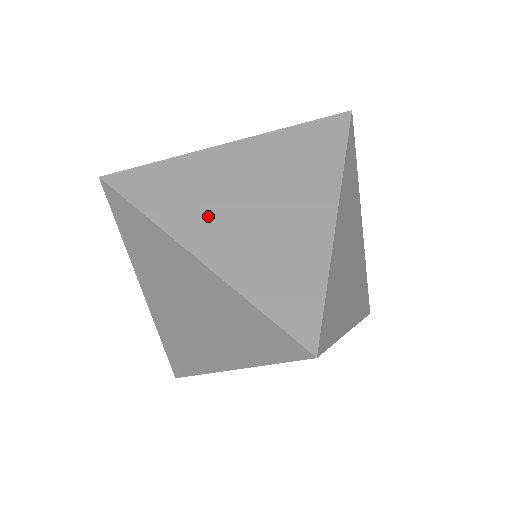
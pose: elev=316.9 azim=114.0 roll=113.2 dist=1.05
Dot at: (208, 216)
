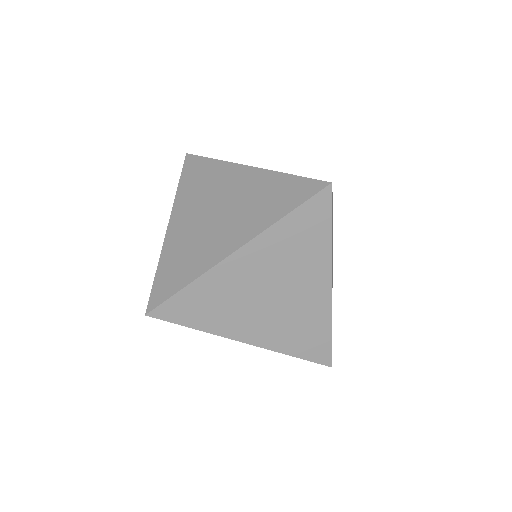
Dot at: occluded
